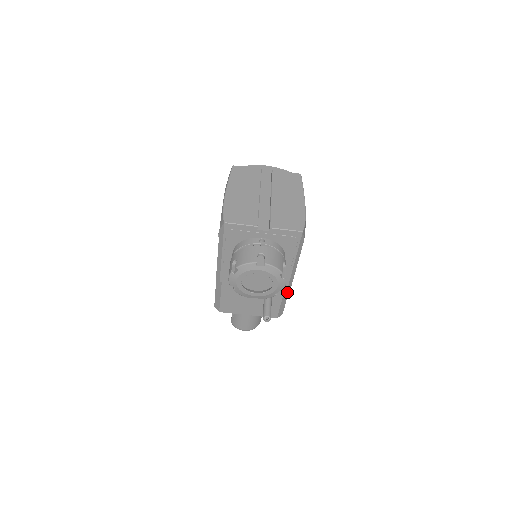
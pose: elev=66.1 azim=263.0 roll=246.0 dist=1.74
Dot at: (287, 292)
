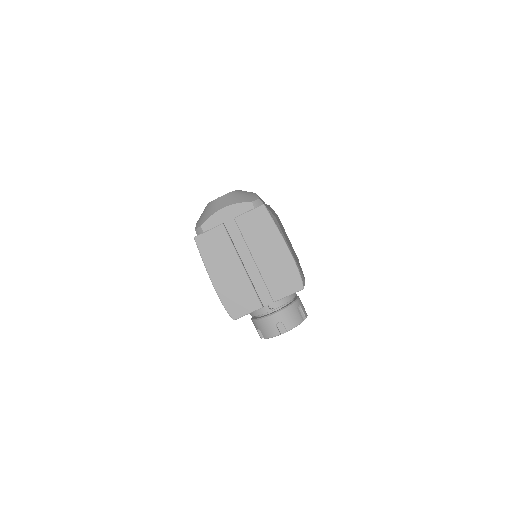
Dot at: occluded
